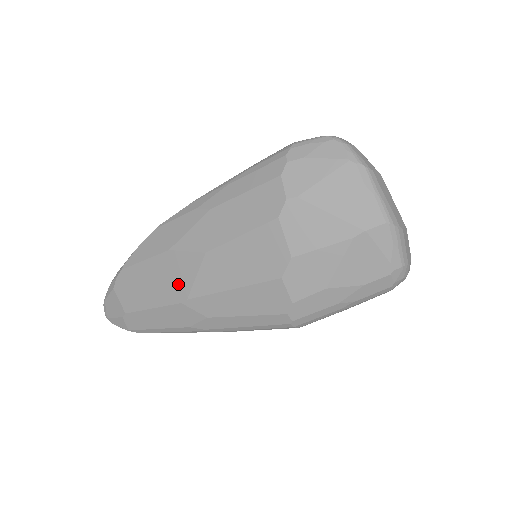
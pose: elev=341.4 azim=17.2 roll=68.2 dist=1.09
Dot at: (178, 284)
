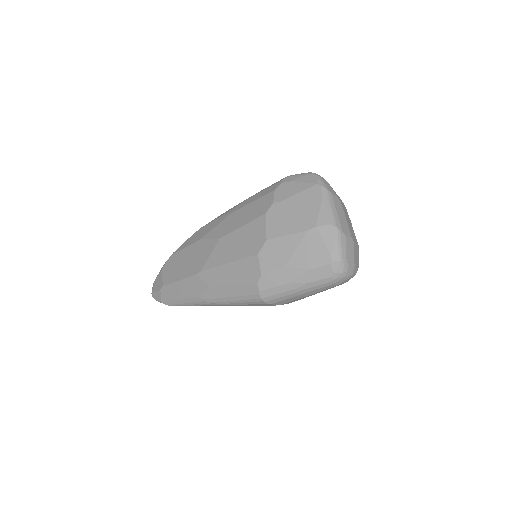
Dot at: (199, 261)
